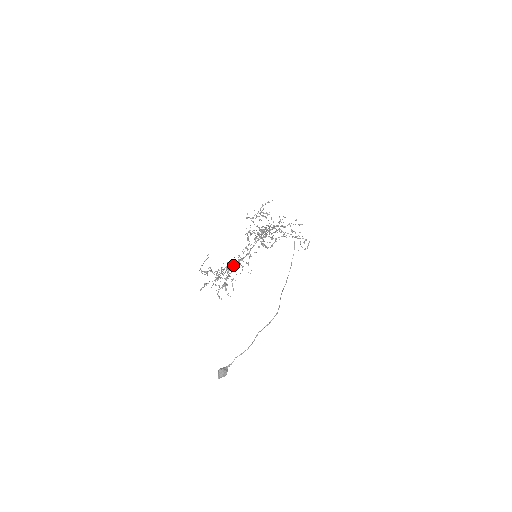
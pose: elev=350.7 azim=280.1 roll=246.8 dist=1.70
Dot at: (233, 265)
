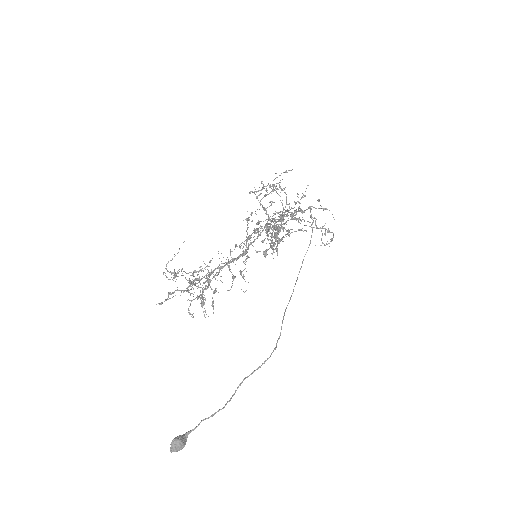
Dot at: (218, 267)
